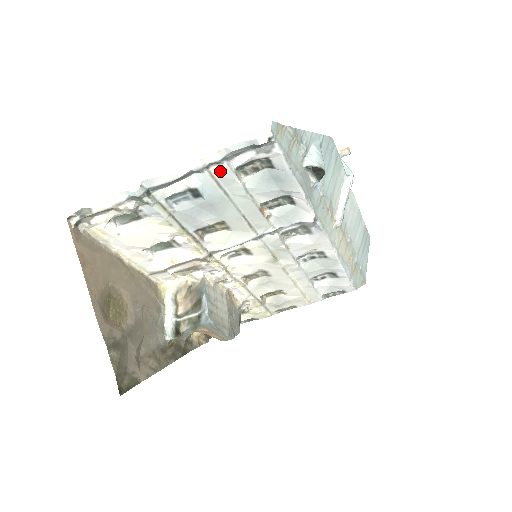
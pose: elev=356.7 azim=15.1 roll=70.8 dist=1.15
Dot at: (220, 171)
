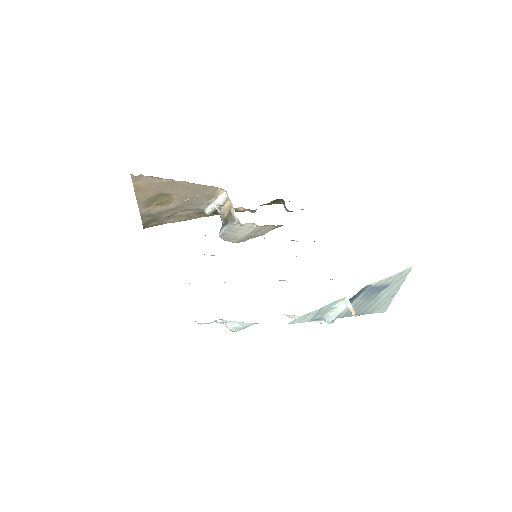
Dot at: occluded
